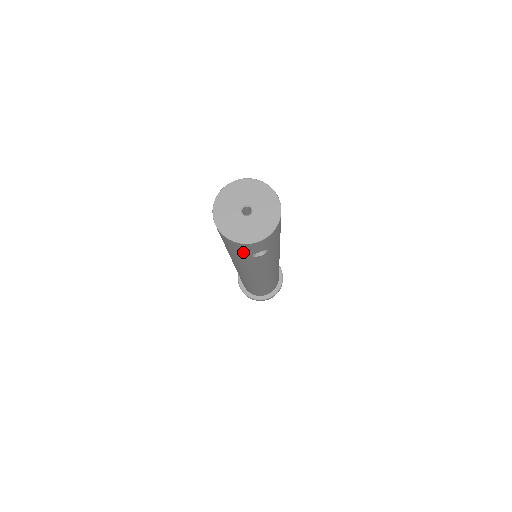
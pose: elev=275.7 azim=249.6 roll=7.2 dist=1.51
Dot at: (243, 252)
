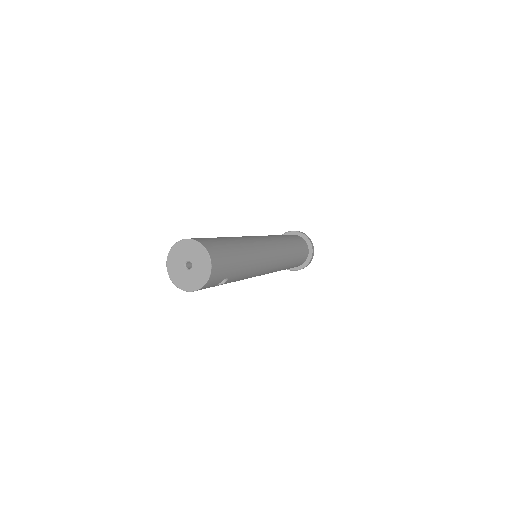
Dot at: occluded
